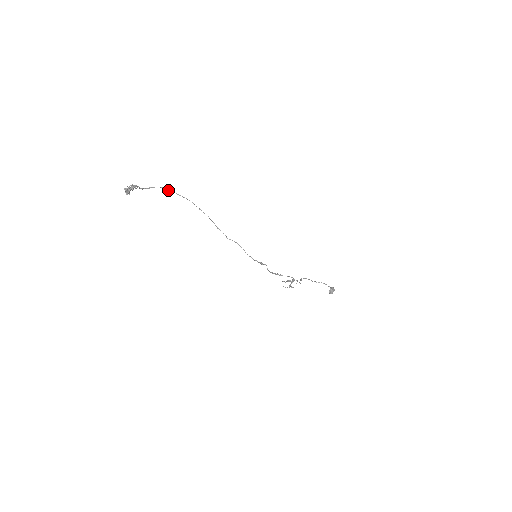
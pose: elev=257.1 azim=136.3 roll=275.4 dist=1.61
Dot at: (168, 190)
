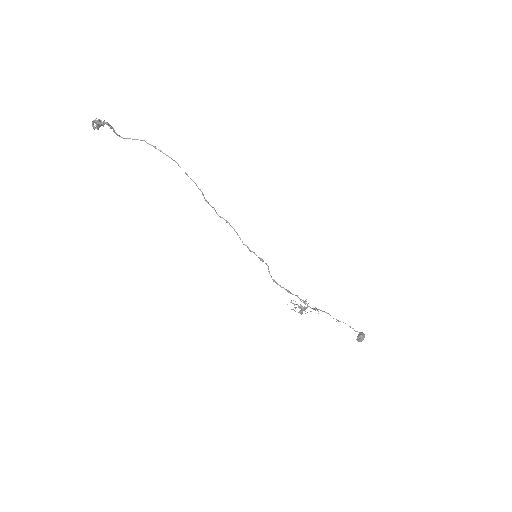
Dot at: (150, 144)
